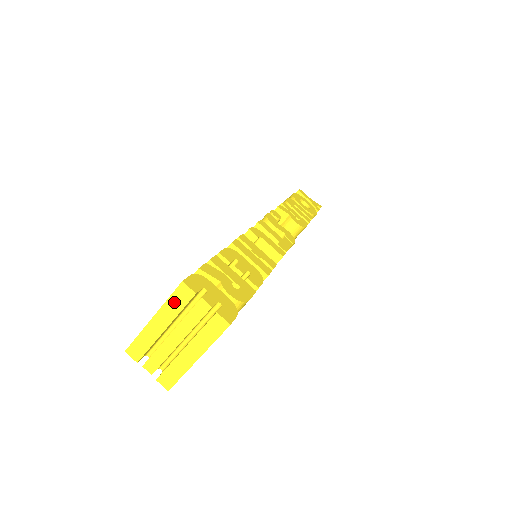
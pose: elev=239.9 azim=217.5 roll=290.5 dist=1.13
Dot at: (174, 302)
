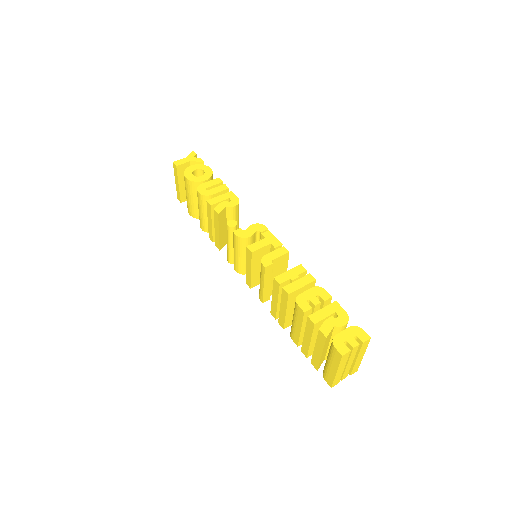
Dot at: (343, 362)
